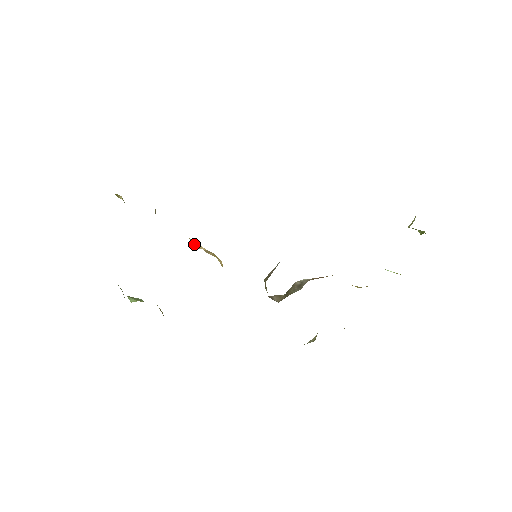
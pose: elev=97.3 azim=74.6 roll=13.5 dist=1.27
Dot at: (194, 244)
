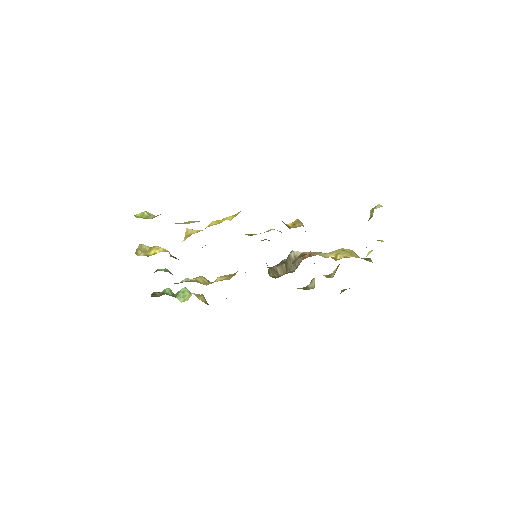
Dot at: occluded
